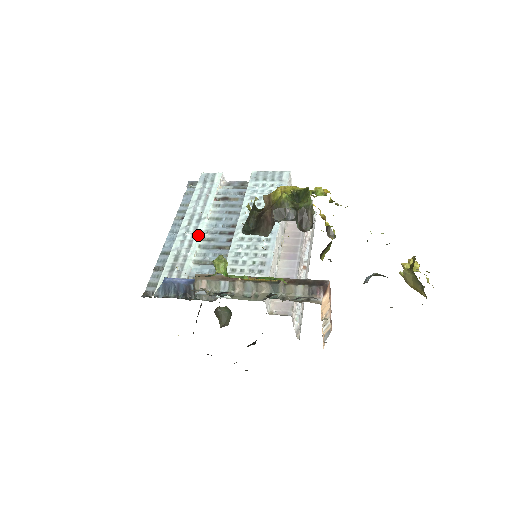
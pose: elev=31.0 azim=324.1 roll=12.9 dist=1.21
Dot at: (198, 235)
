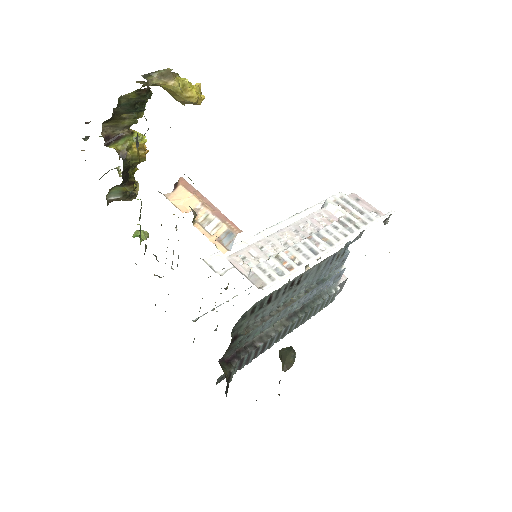
Dot at: occluded
